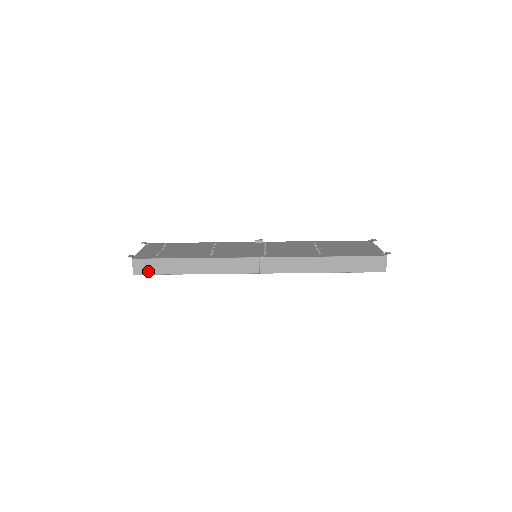
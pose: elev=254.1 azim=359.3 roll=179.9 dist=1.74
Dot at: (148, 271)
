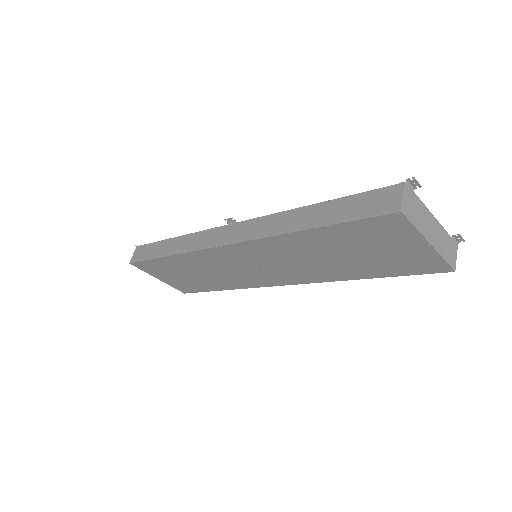
Dot at: (140, 258)
